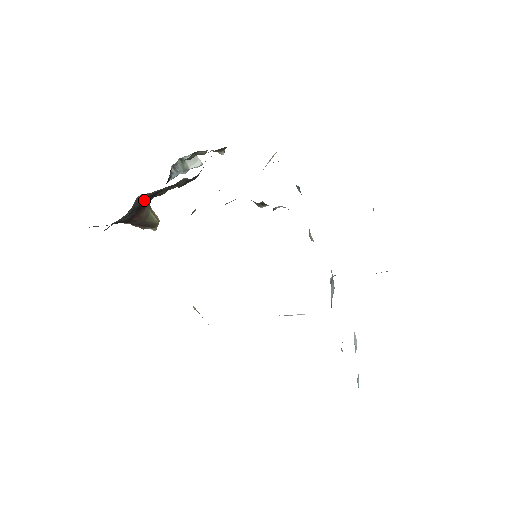
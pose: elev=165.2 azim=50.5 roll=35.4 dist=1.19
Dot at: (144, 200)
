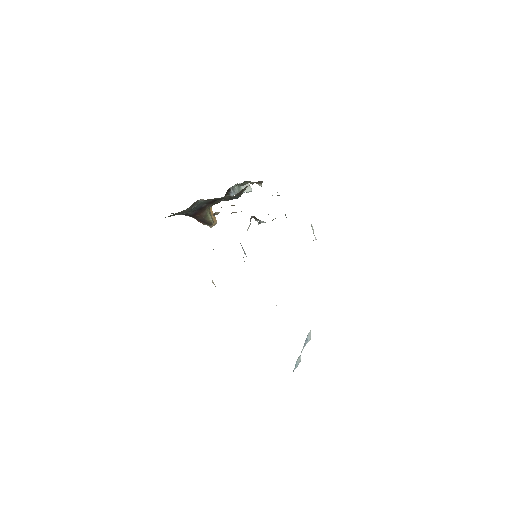
Dot at: (204, 204)
